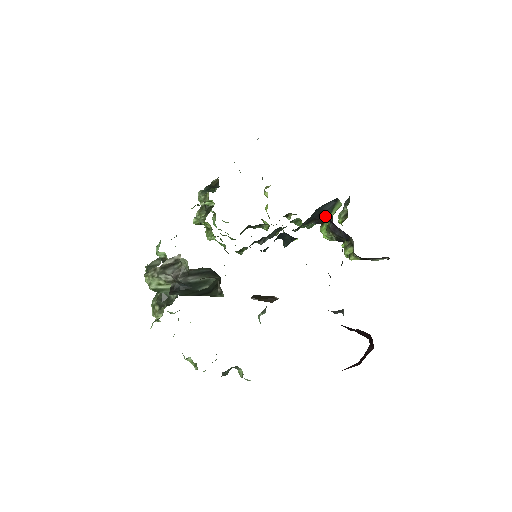
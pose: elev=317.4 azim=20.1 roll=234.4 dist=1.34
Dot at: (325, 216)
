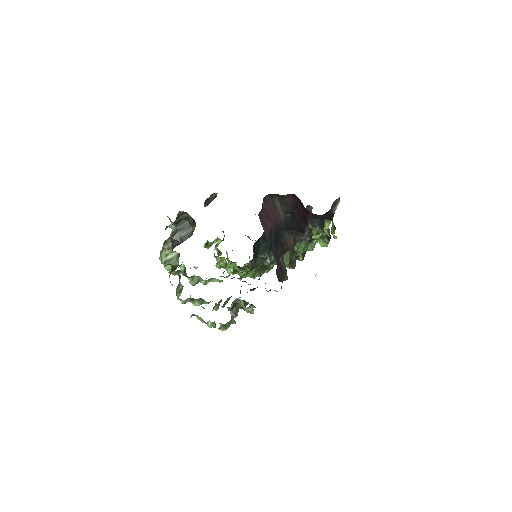
Dot at: (308, 224)
